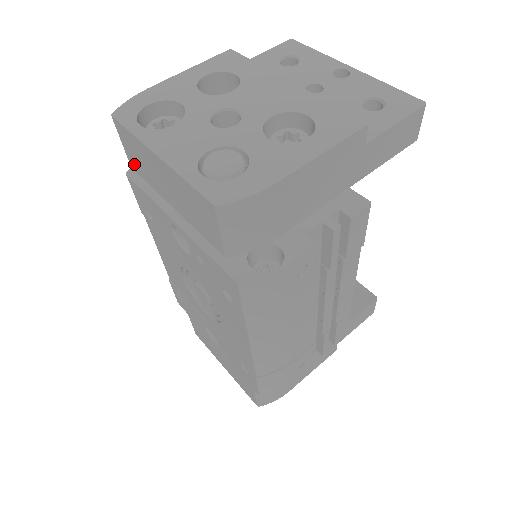
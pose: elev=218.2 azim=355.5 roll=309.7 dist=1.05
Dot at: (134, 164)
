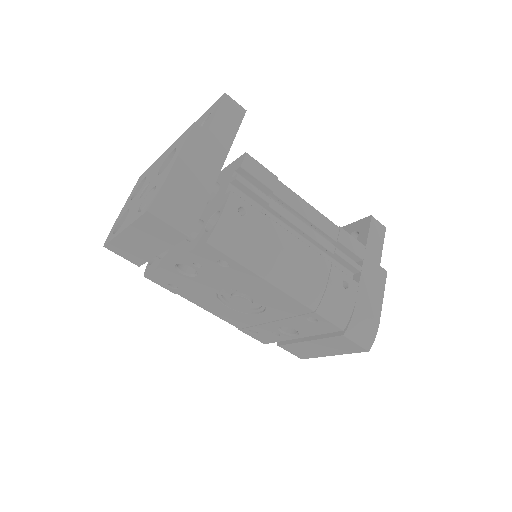
Dot at: (135, 261)
